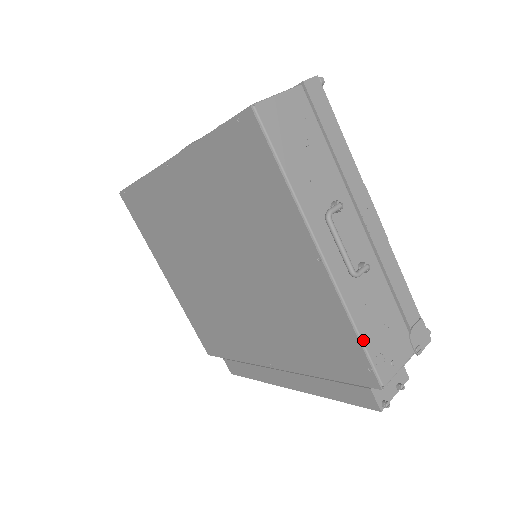
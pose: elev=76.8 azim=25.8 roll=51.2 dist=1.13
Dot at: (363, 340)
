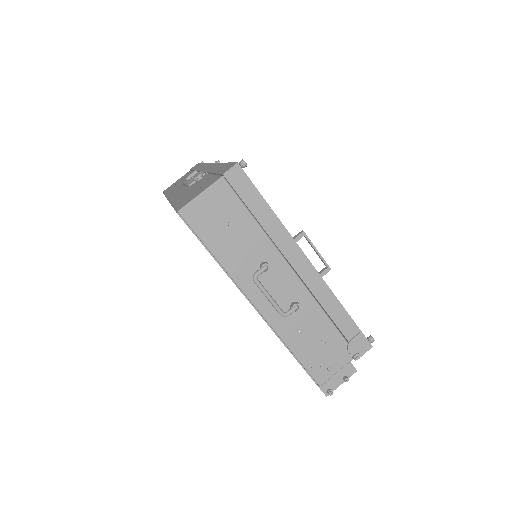
Dot at: (298, 357)
